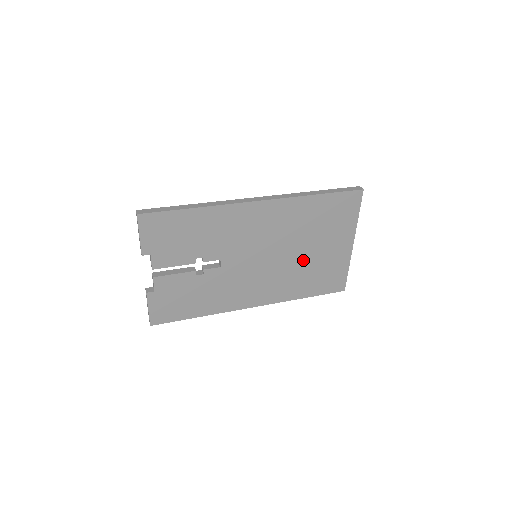
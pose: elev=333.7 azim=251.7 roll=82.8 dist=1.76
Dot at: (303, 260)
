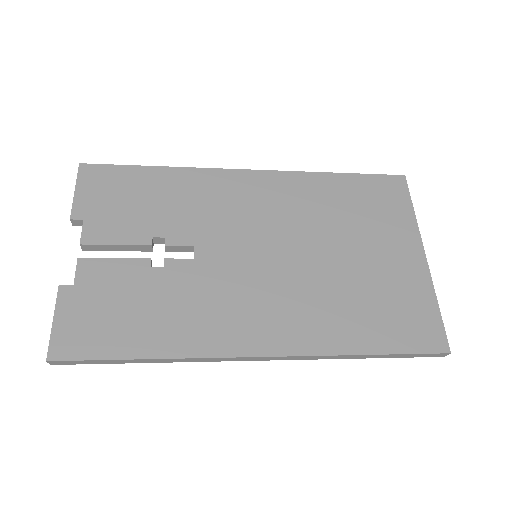
Dot at: (341, 271)
